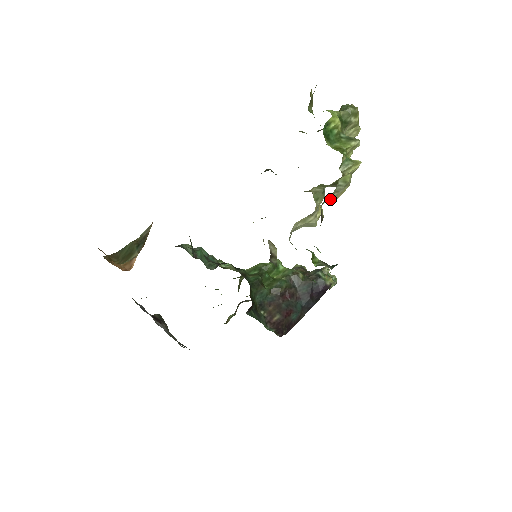
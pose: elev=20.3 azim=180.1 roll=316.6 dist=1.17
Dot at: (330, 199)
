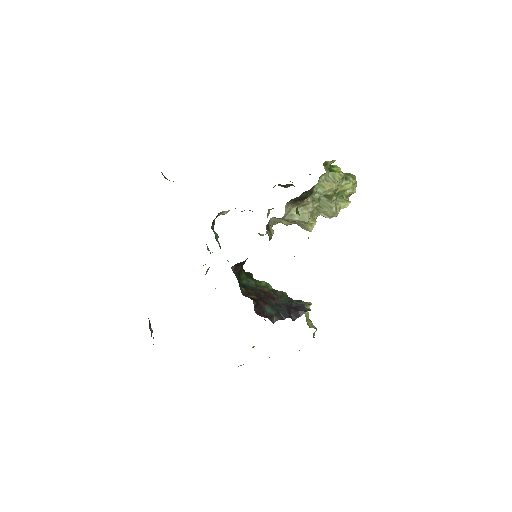
Dot at: (321, 187)
